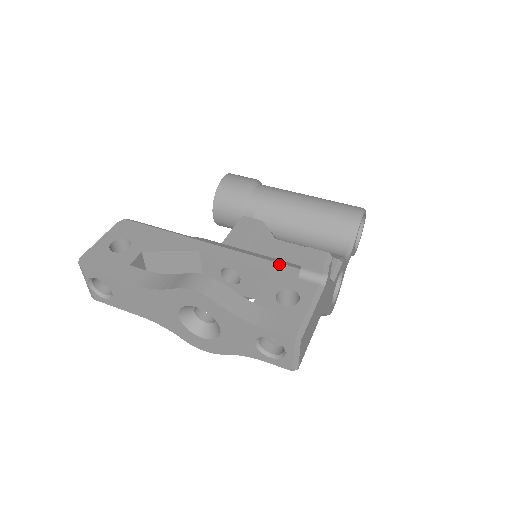
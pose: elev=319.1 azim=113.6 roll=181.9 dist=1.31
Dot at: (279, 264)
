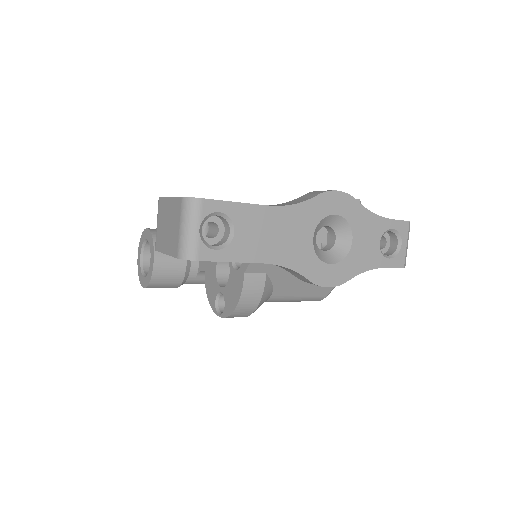
Dot at: occluded
